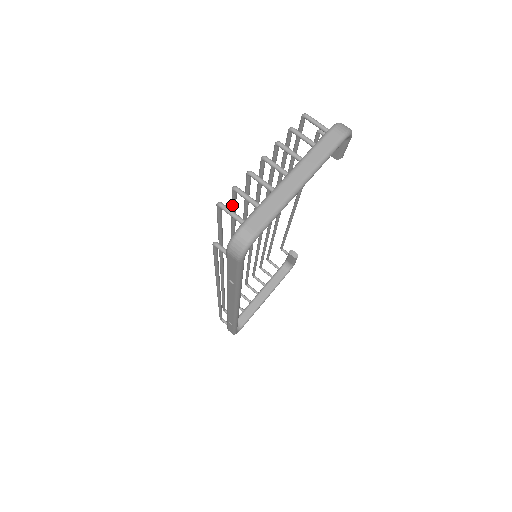
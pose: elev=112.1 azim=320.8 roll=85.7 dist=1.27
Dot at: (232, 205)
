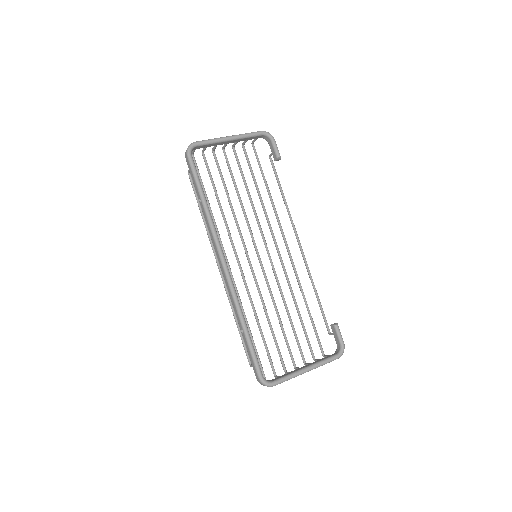
Dot at: (207, 168)
